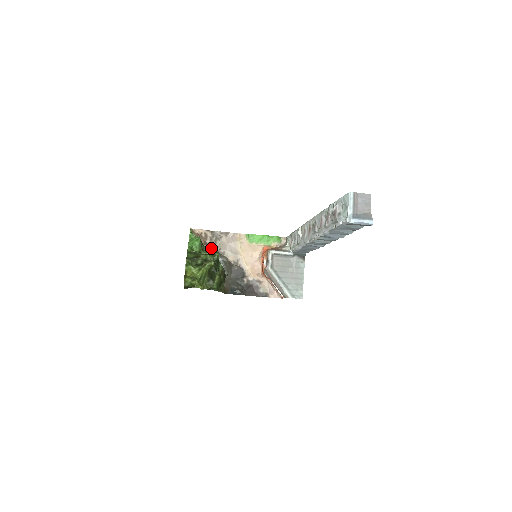
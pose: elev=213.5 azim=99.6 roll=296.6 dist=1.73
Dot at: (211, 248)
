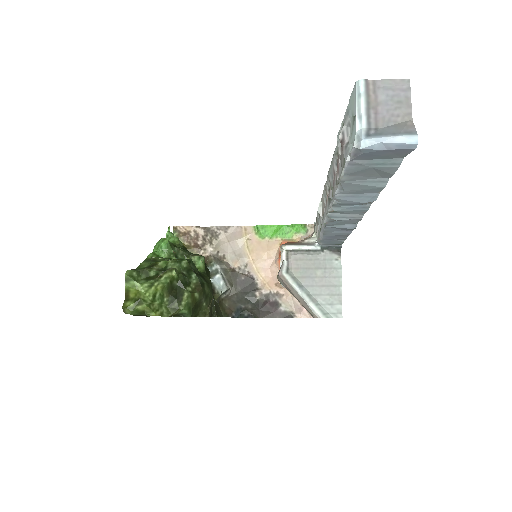
Dot at: (205, 252)
